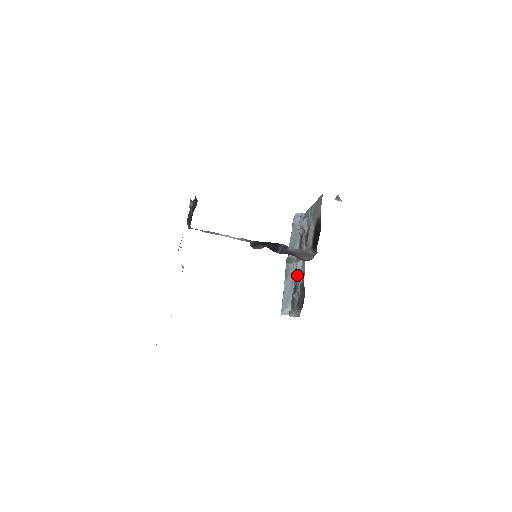
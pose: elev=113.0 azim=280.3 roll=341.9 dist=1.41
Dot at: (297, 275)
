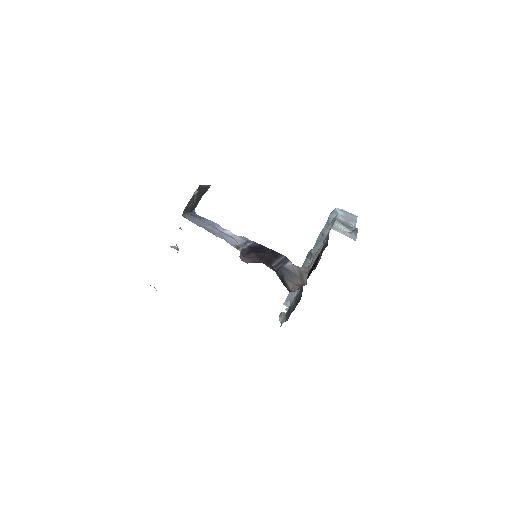
Dot at: occluded
